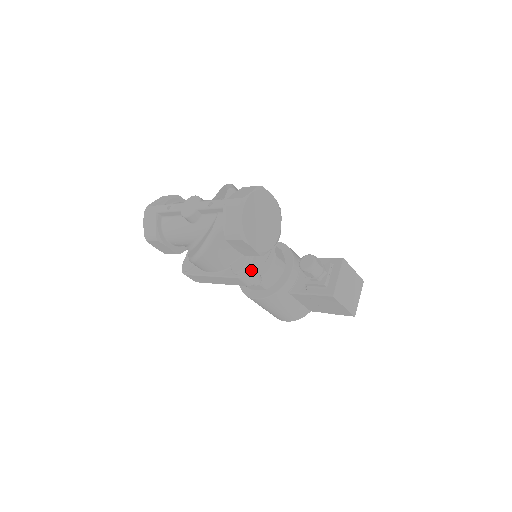
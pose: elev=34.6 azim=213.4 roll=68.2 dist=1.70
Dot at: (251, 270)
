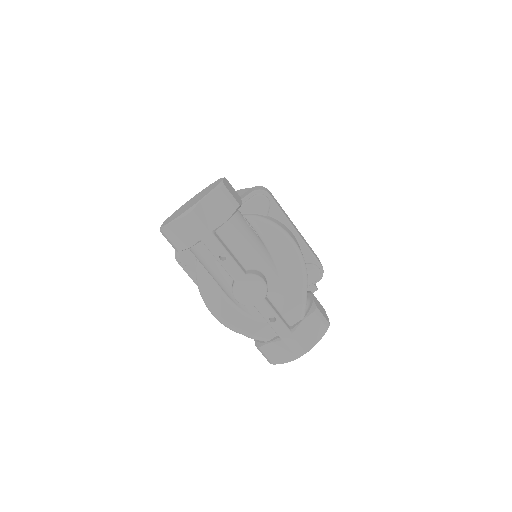
Dot at: occluded
